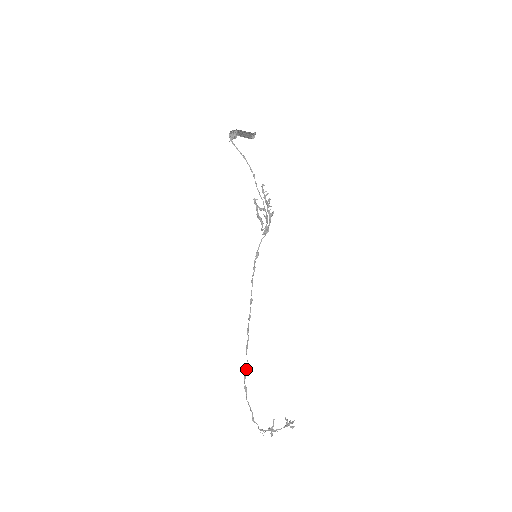
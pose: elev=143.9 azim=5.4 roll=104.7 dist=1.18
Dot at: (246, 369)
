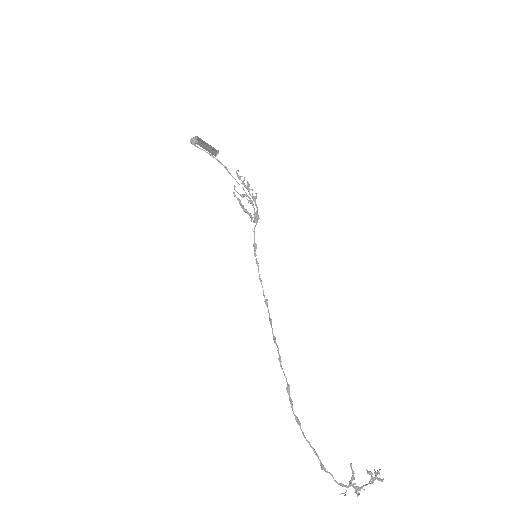
Dot at: (289, 393)
